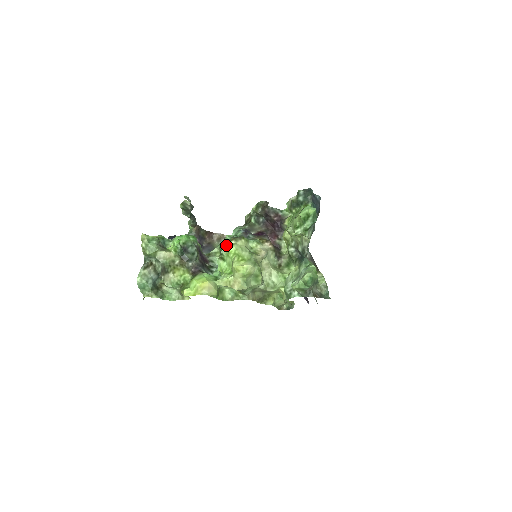
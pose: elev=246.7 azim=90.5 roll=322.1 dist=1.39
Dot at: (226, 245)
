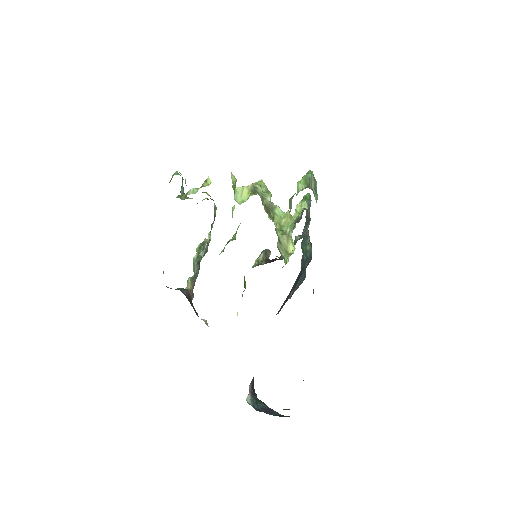
Dot at: occluded
